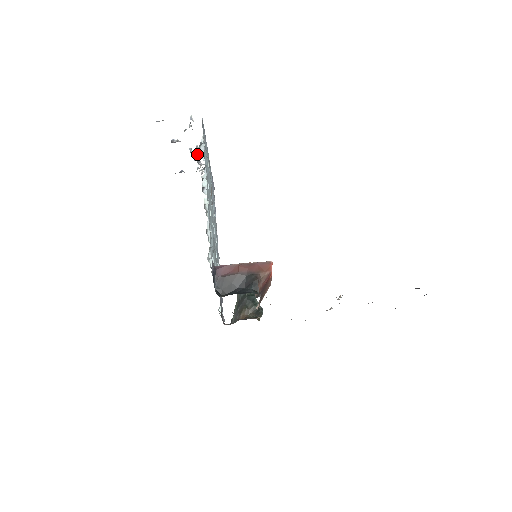
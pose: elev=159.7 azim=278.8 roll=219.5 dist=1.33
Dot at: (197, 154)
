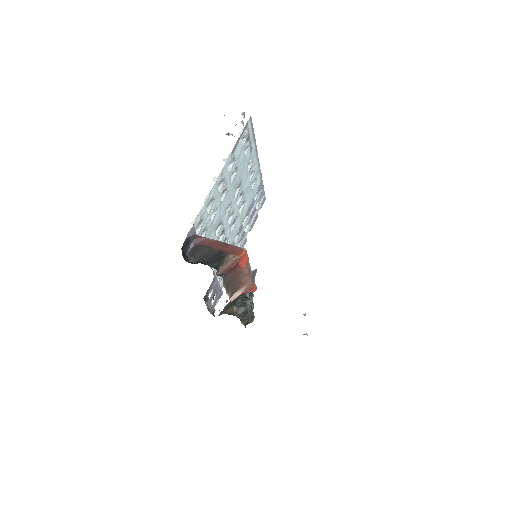
Dot at: occluded
